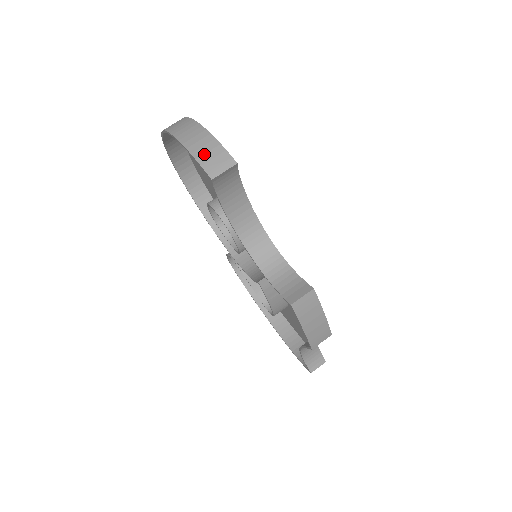
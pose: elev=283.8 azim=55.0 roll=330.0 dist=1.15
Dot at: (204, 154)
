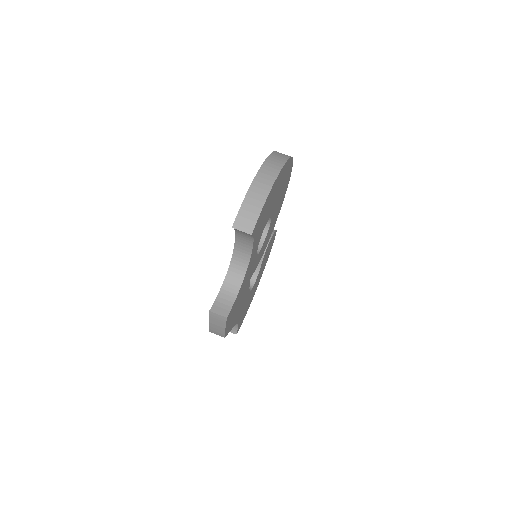
Dot at: (246, 210)
